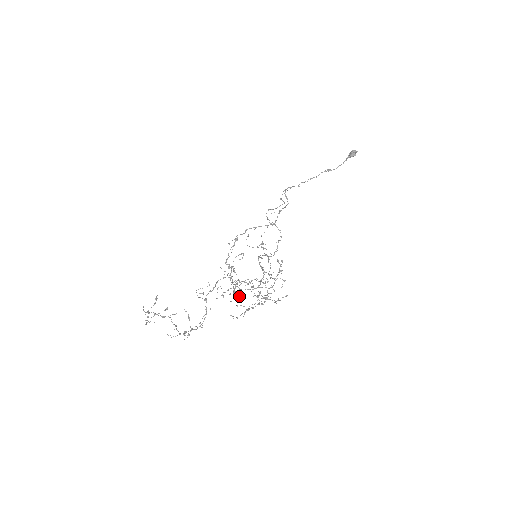
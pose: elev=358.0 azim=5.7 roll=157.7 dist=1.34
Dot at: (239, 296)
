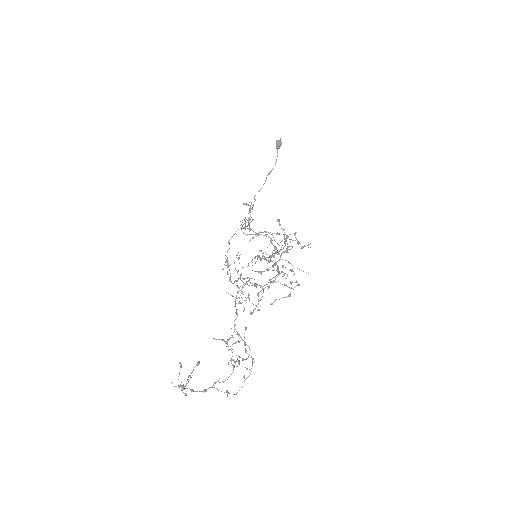
Dot at: occluded
